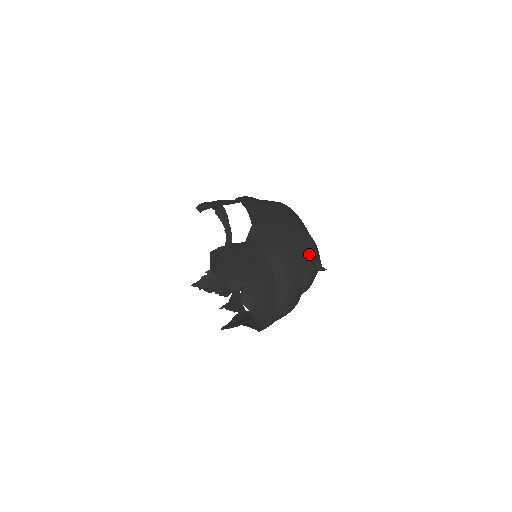
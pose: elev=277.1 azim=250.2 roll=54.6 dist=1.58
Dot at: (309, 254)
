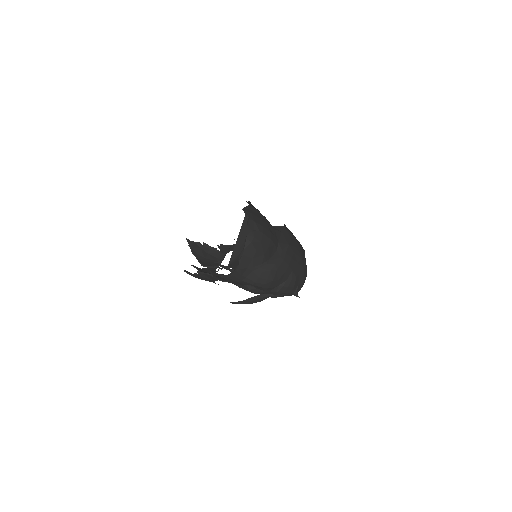
Dot at: (300, 276)
